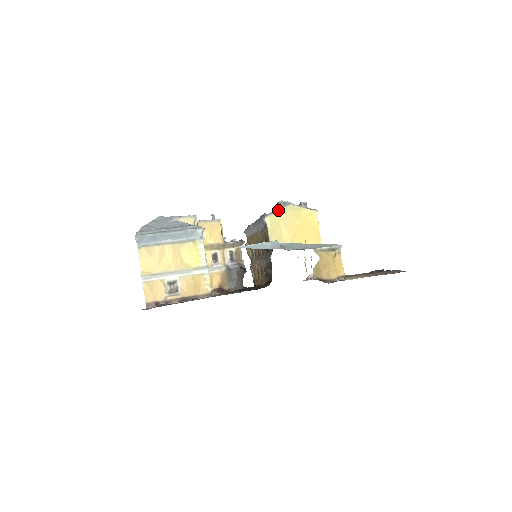
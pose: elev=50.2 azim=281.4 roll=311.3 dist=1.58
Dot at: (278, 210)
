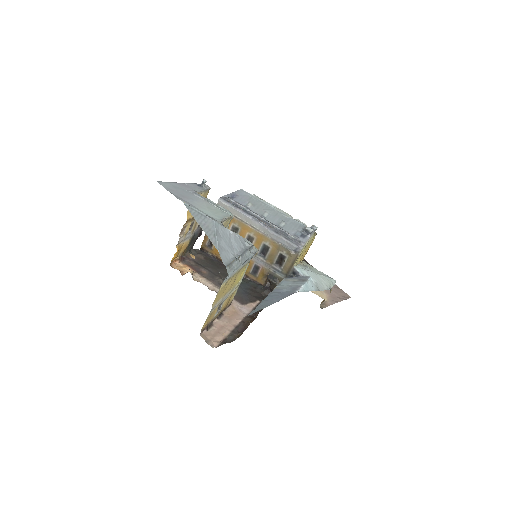
Dot at: (309, 240)
